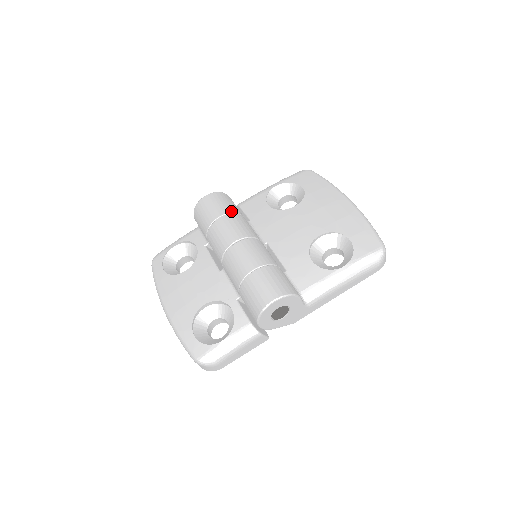
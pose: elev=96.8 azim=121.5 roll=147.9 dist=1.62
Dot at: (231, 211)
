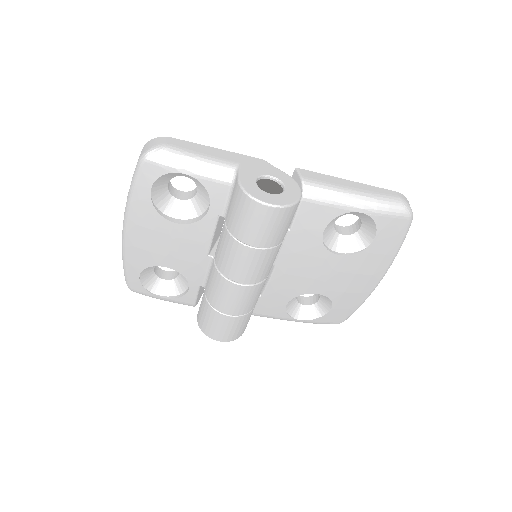
Dot at: (275, 245)
